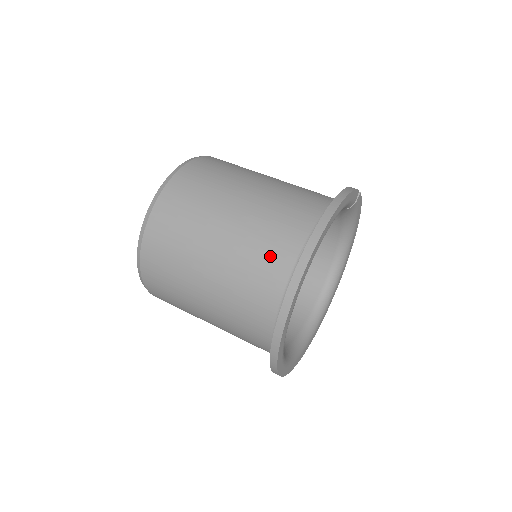
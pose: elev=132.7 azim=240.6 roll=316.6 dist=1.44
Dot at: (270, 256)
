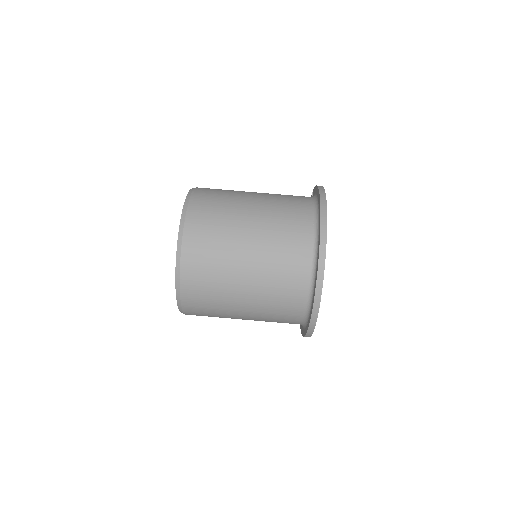
Dot at: (293, 235)
